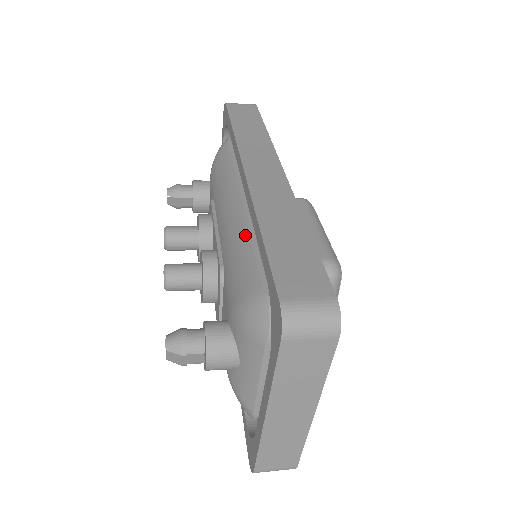
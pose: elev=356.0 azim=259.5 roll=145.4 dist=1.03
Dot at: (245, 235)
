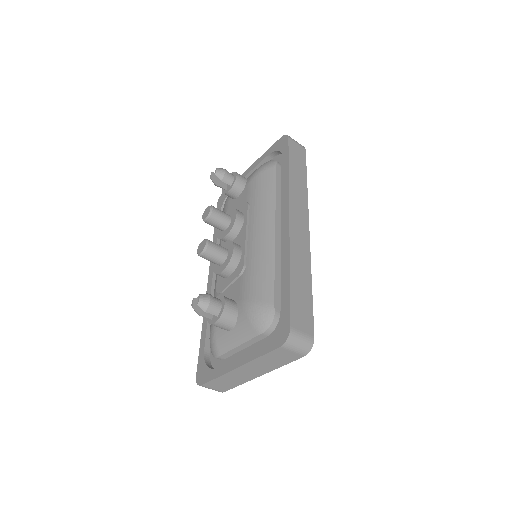
Dot at: (271, 259)
